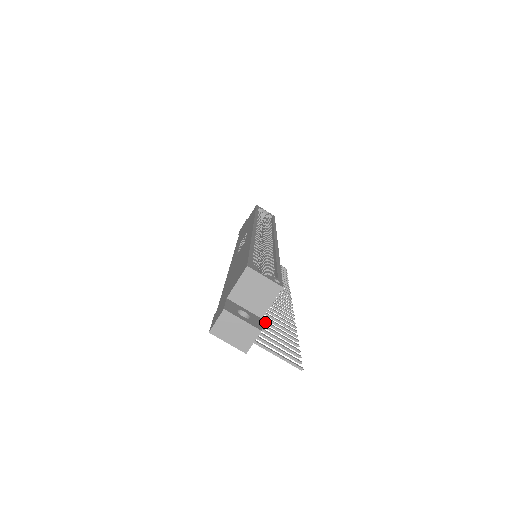
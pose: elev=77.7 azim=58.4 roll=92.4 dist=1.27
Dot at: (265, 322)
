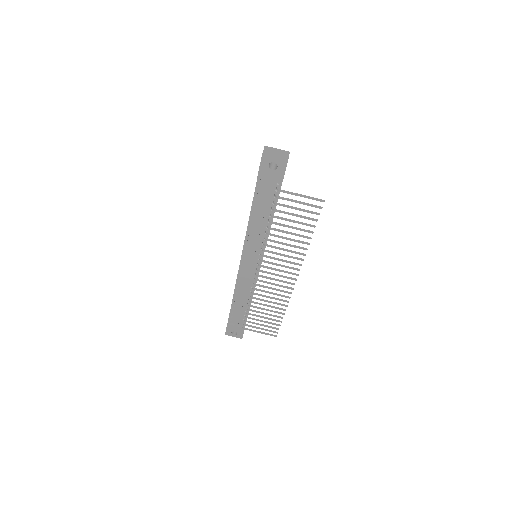
Dot at: (286, 225)
